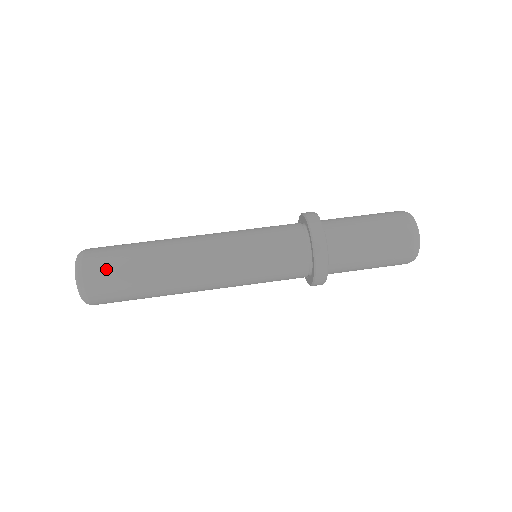
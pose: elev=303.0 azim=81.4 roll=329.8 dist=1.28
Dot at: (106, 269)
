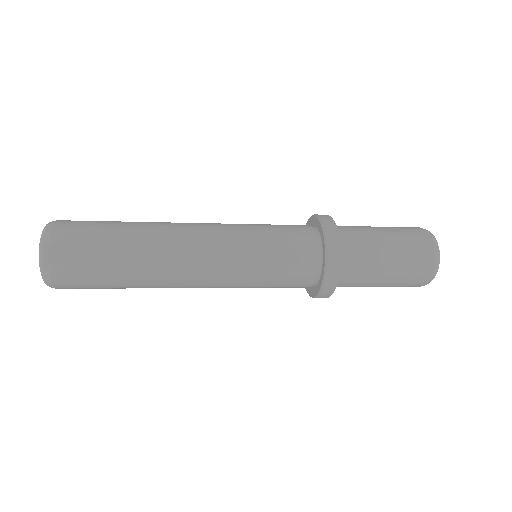
Dot at: (83, 224)
